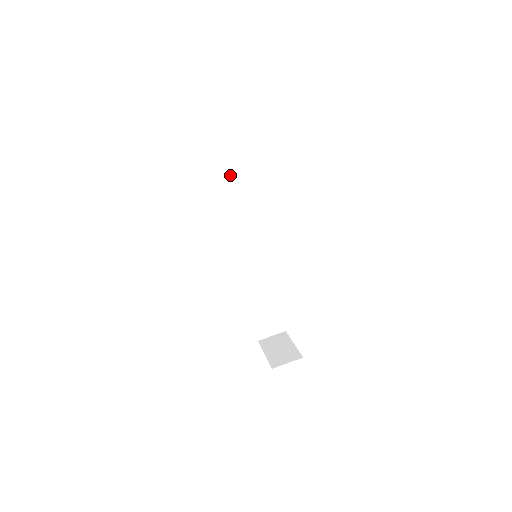
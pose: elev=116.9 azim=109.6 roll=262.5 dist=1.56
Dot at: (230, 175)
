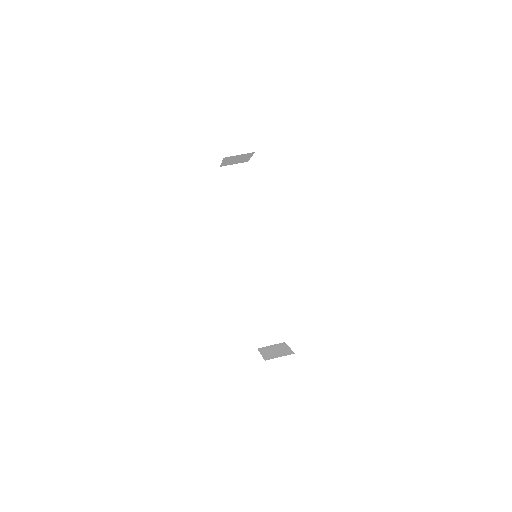
Dot at: (239, 191)
